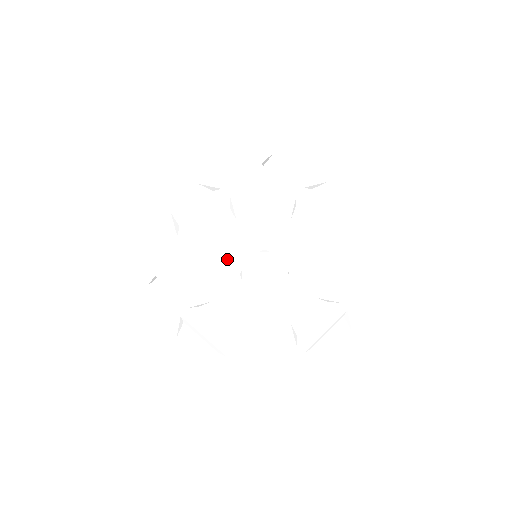
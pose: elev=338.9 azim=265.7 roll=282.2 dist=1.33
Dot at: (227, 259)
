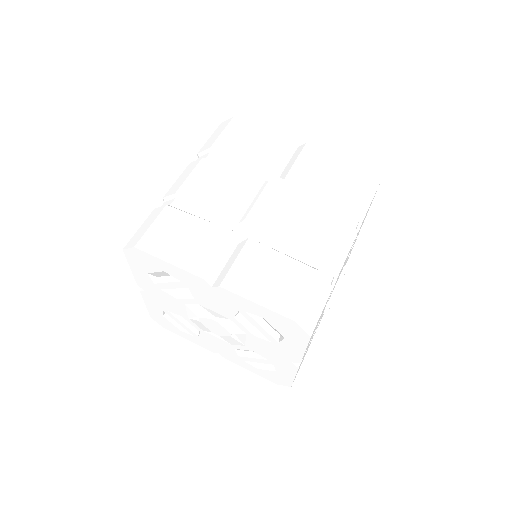
Dot at: (189, 308)
